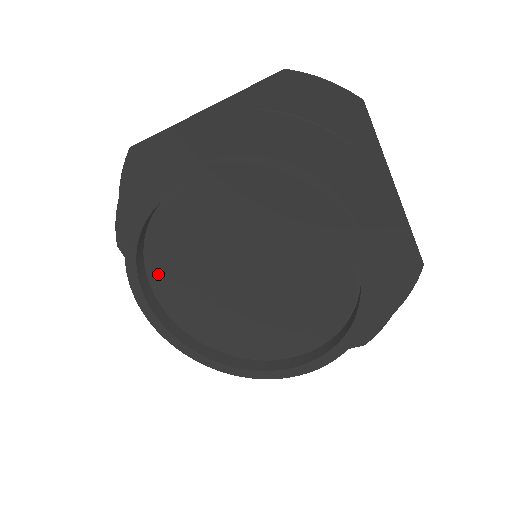
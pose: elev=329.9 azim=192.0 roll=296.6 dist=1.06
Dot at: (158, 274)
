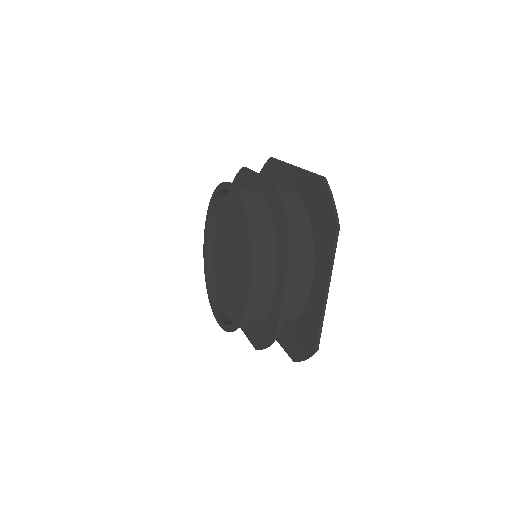
Dot at: (221, 296)
